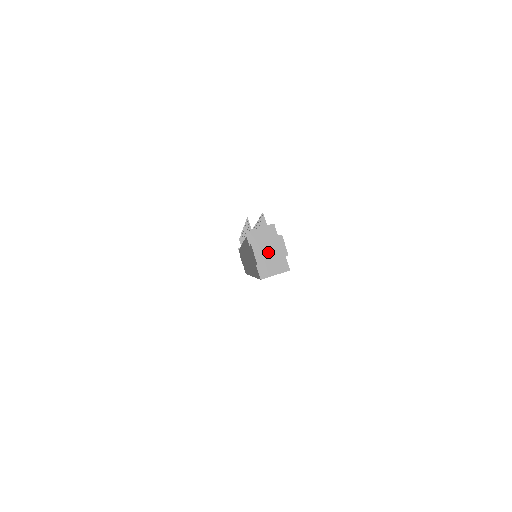
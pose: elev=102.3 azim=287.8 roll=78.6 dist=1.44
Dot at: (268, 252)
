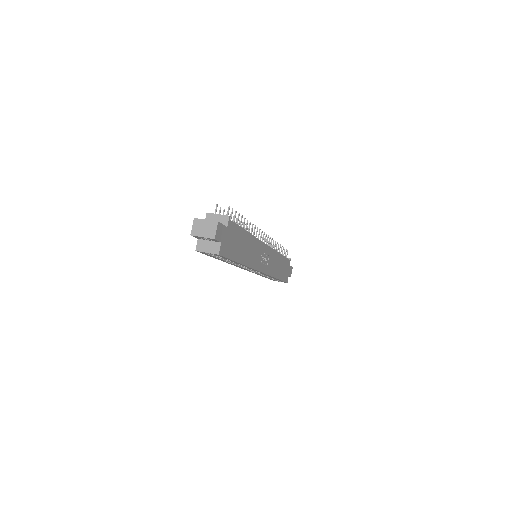
Dot at: (202, 229)
